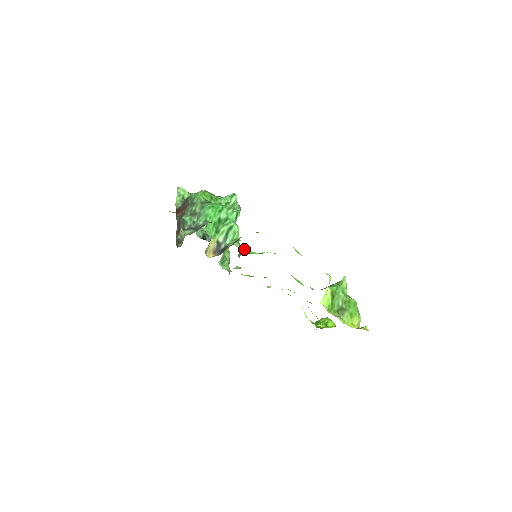
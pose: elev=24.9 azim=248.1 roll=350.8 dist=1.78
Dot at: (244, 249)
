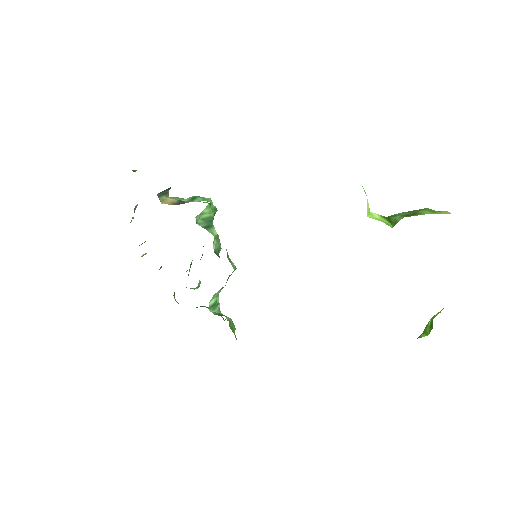
Dot at: occluded
